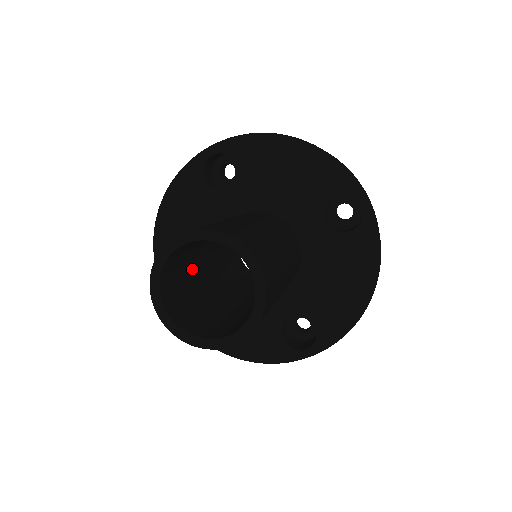
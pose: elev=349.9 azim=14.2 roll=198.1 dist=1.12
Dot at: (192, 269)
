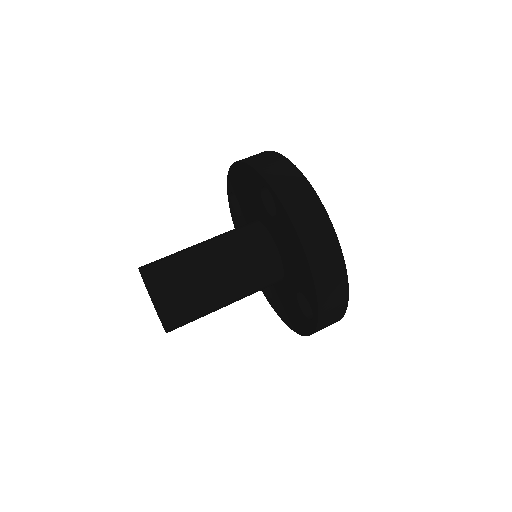
Dot at: occluded
